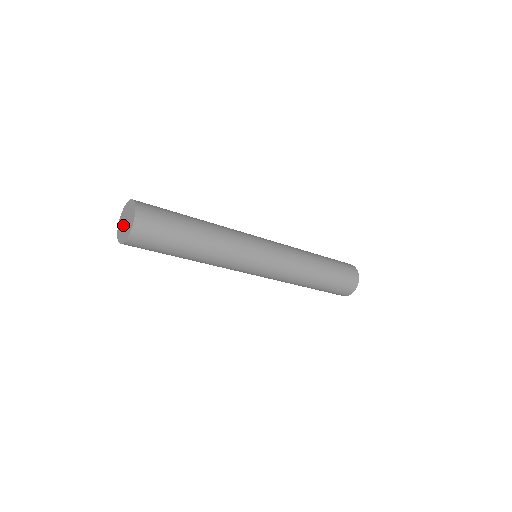
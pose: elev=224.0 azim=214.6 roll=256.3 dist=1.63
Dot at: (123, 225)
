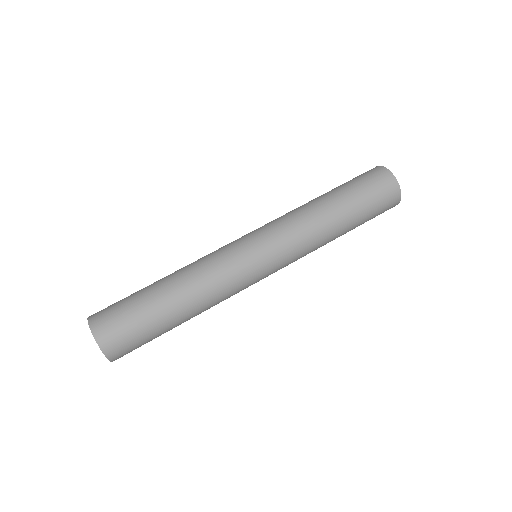
Dot at: occluded
